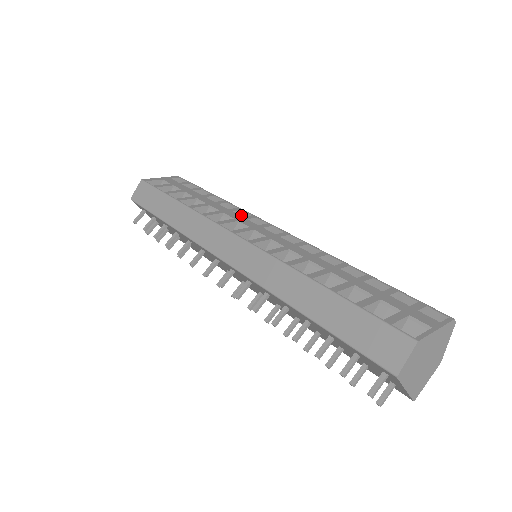
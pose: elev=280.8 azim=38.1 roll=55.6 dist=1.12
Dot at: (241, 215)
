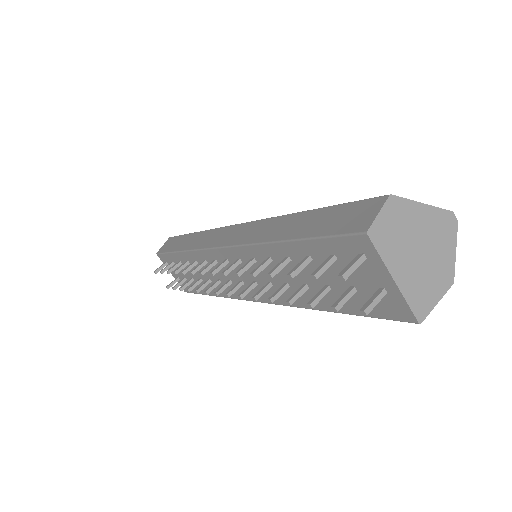
Dot at: occluded
